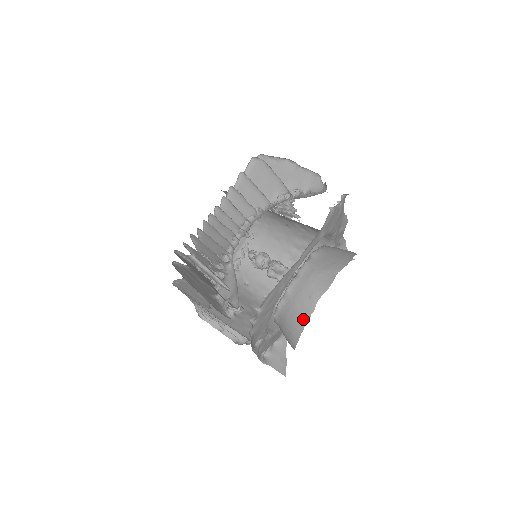
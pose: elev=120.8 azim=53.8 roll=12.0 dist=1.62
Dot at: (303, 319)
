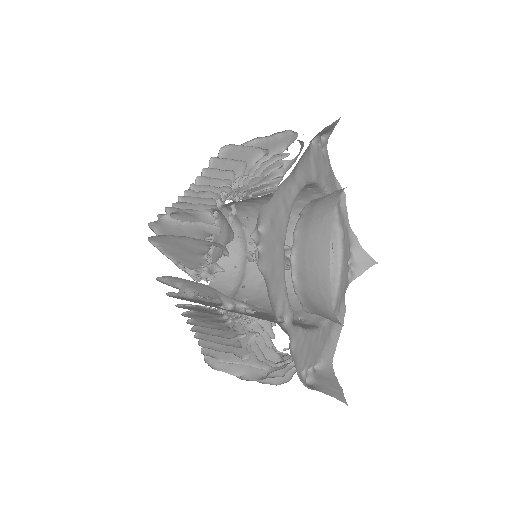
Dot at: (324, 246)
